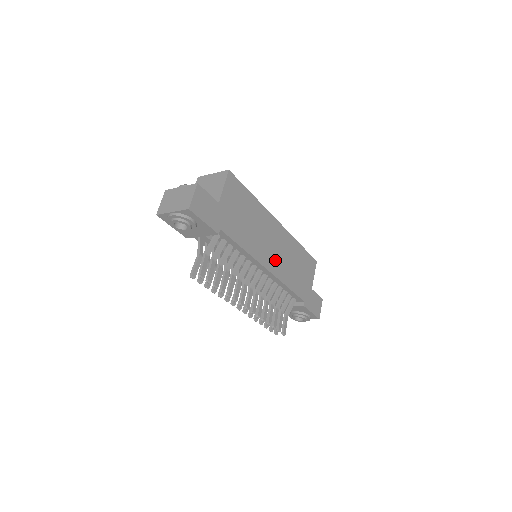
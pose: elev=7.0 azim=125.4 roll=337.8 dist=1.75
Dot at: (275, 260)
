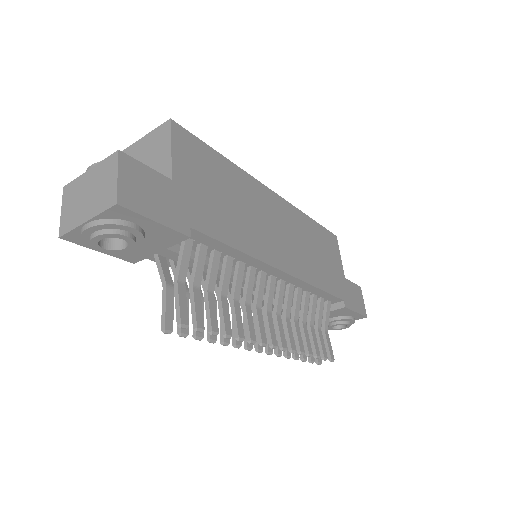
Dot at: (289, 253)
